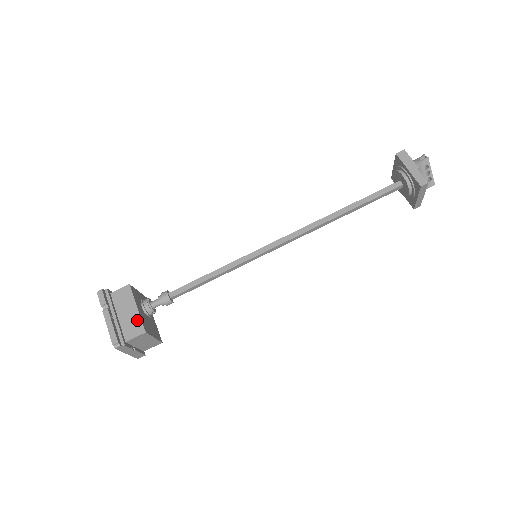
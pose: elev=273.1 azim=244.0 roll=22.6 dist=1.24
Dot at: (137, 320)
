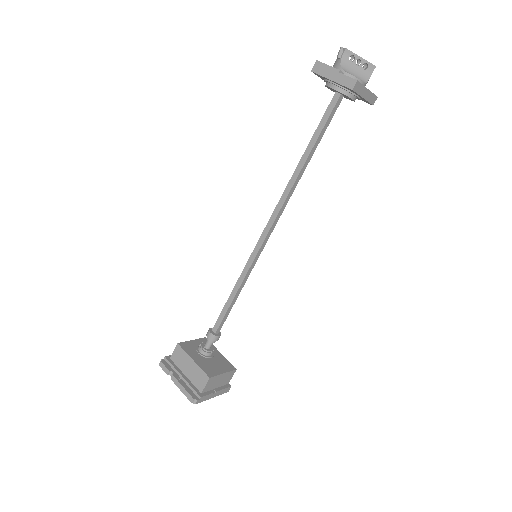
Dot at: (198, 371)
